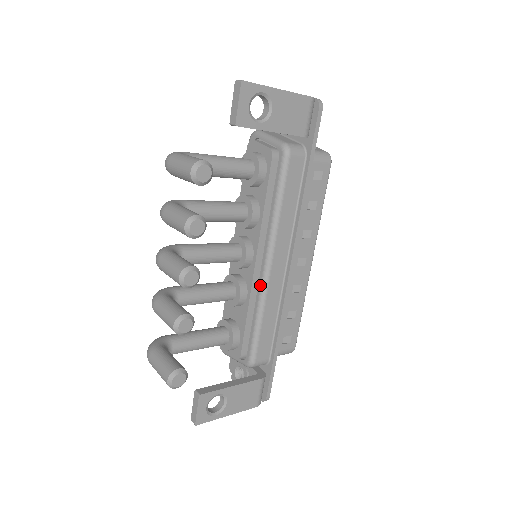
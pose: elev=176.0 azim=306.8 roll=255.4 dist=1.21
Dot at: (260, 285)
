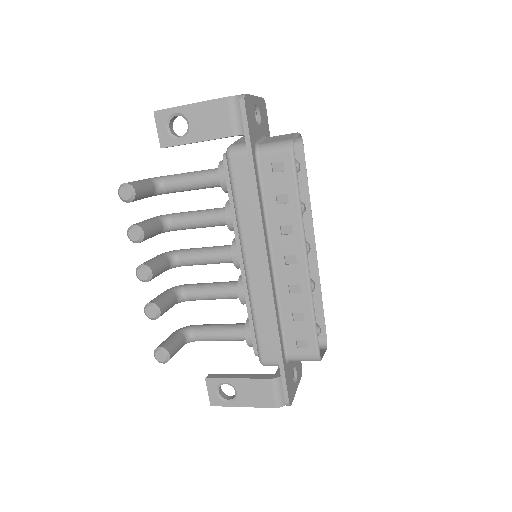
Dot at: (247, 283)
